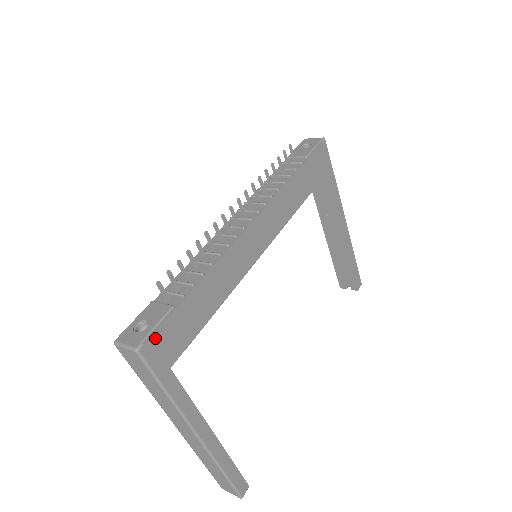
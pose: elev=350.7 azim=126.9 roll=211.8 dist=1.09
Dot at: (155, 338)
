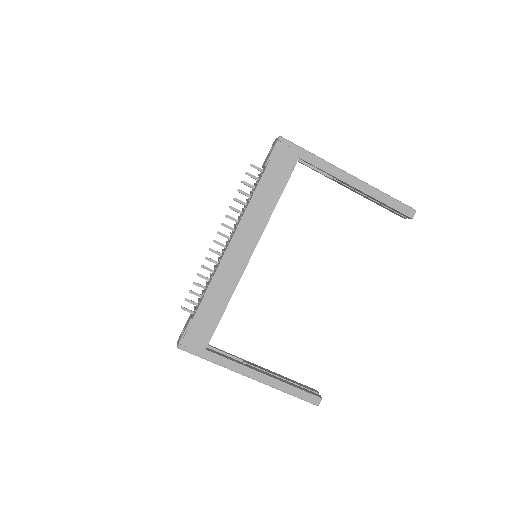
Dot at: (186, 338)
